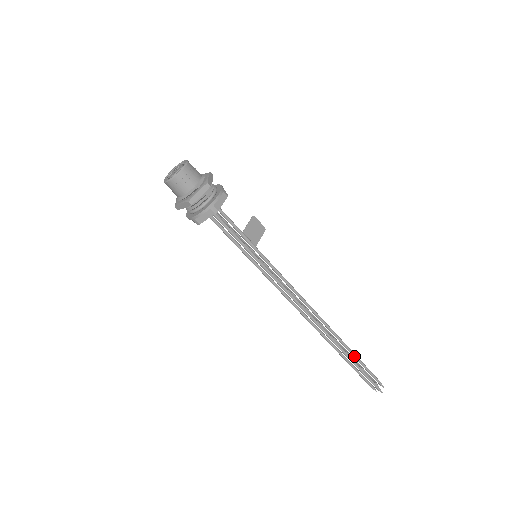
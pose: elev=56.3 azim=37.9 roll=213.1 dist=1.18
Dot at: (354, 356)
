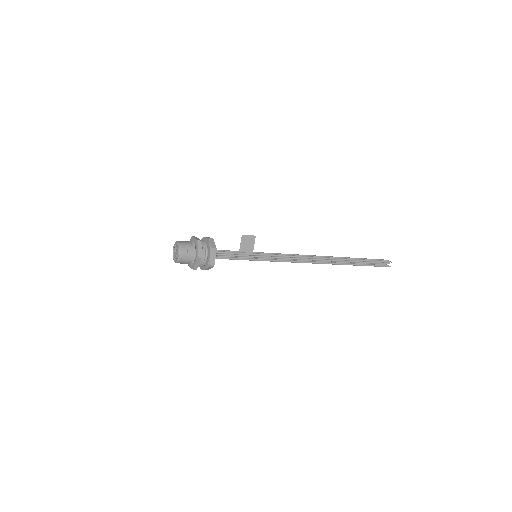
Dot at: (359, 261)
